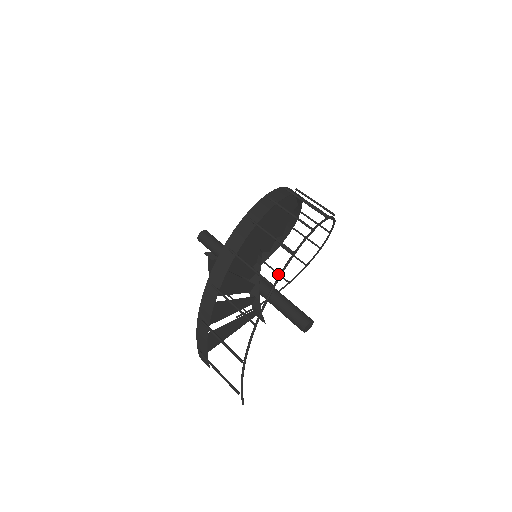
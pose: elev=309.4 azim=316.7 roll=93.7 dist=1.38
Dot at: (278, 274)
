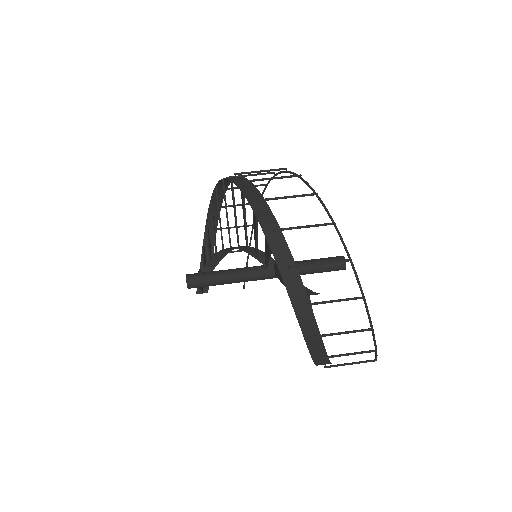
Dot at: occluded
